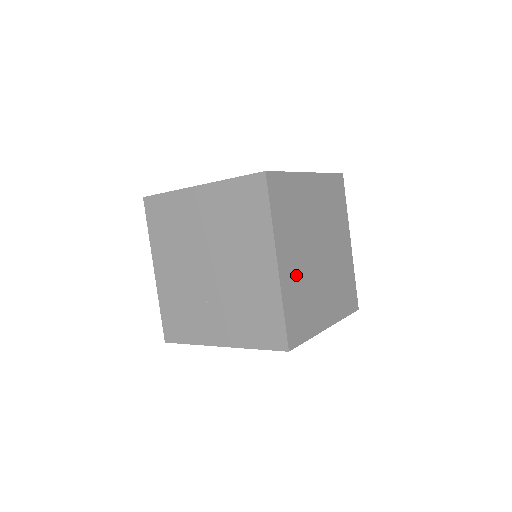
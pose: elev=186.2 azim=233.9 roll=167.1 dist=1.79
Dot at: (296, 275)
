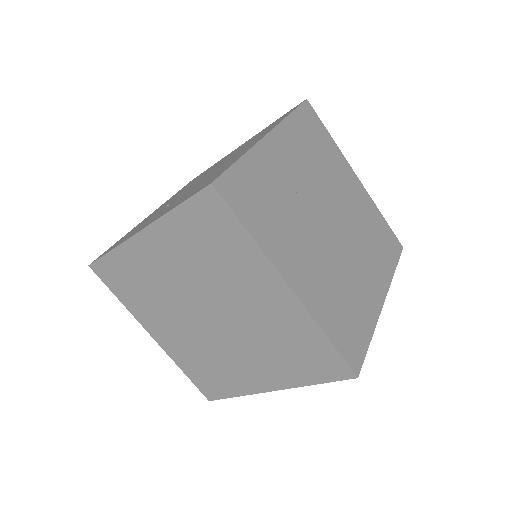
Dot at: (282, 177)
